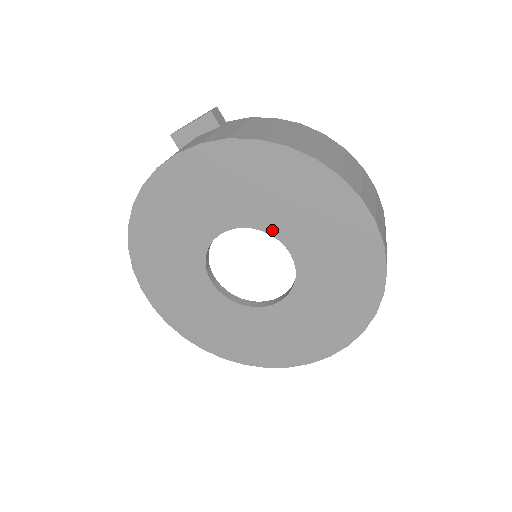
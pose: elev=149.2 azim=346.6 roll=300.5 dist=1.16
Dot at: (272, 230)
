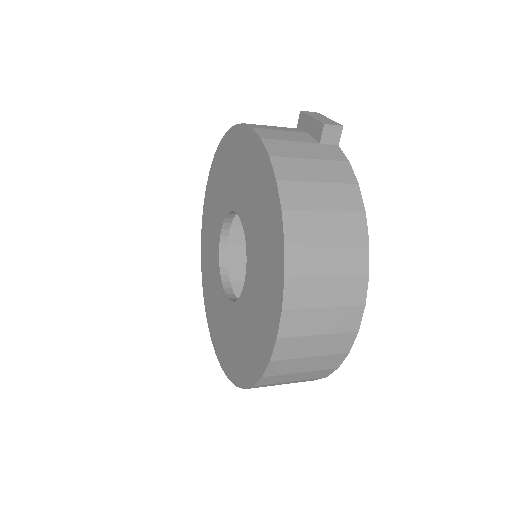
Dot at: (249, 251)
